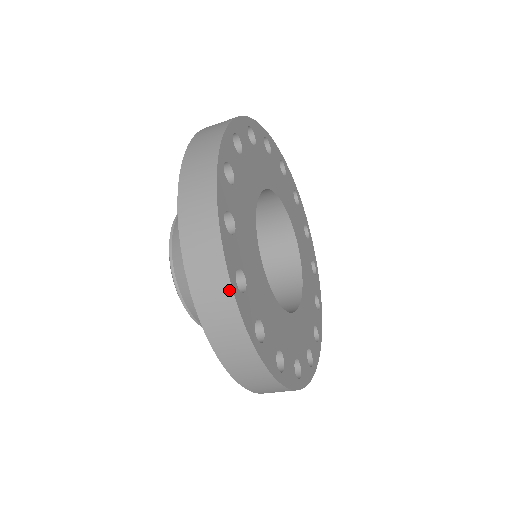
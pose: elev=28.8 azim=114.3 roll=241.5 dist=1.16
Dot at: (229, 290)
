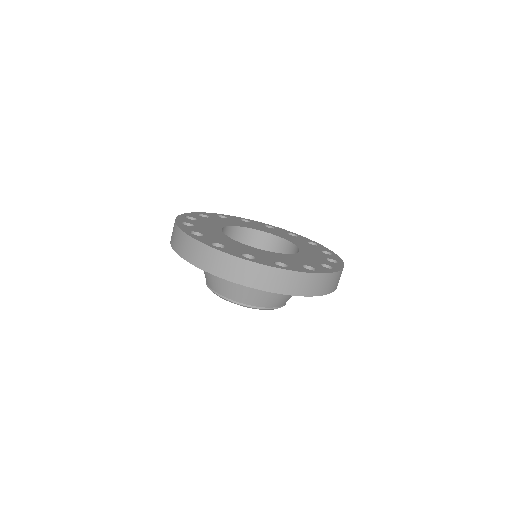
Dot at: (246, 262)
